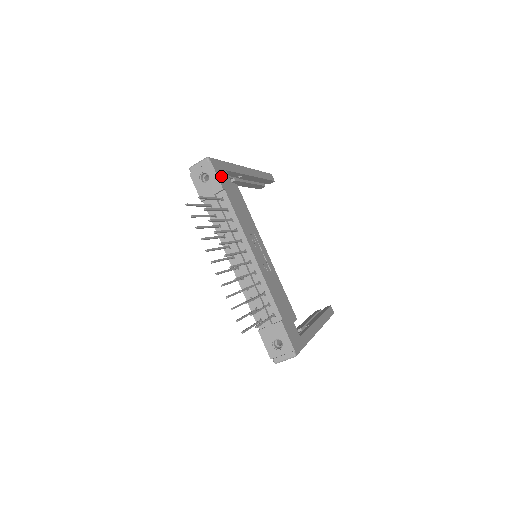
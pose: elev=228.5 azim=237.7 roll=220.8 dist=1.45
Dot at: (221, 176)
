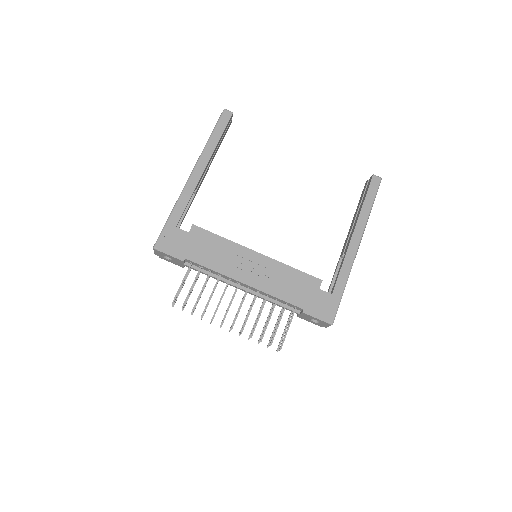
Dot at: (175, 248)
